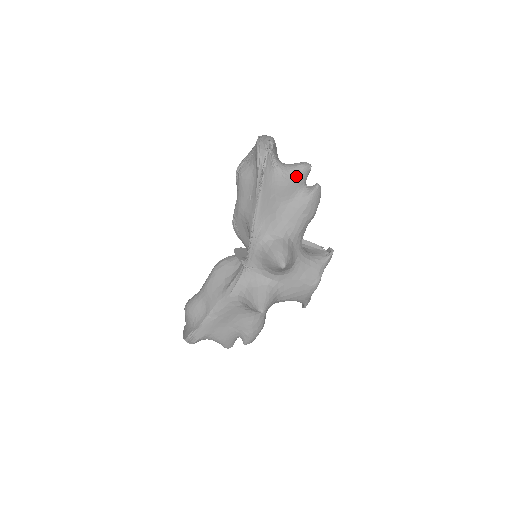
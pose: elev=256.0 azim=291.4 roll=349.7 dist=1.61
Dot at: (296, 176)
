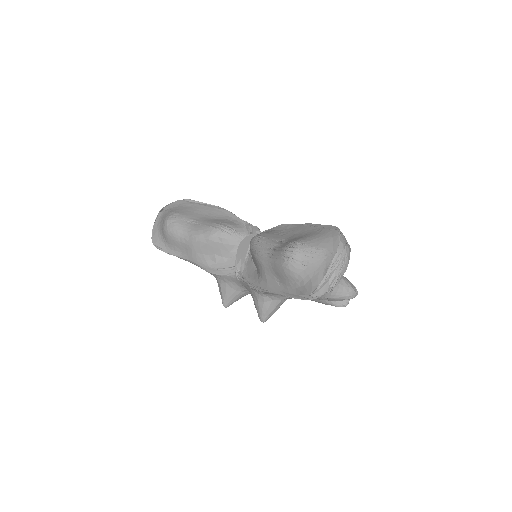
Dot at: (333, 300)
